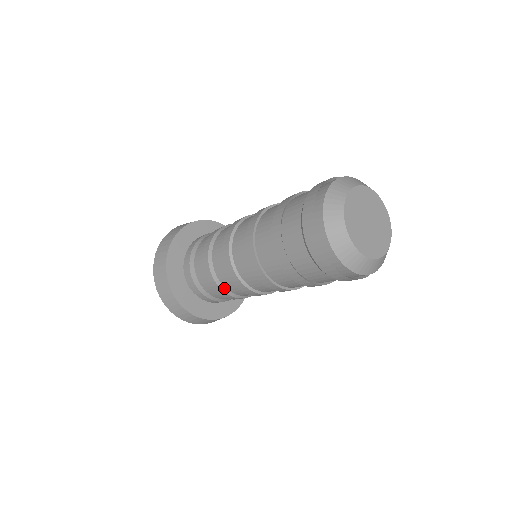
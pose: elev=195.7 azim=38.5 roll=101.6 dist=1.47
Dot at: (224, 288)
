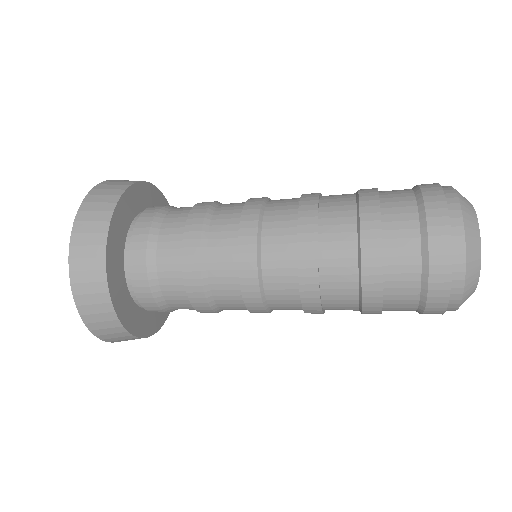
Dot at: (207, 279)
